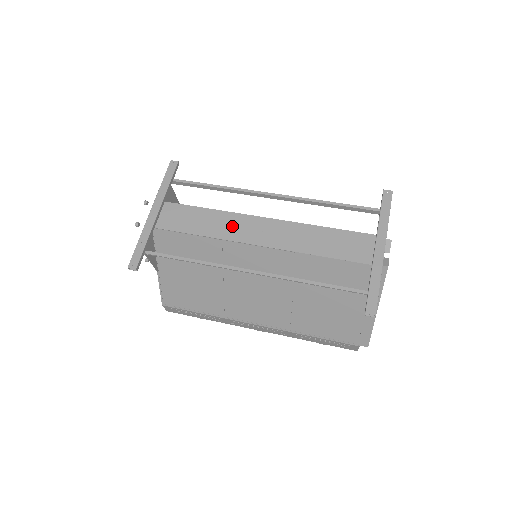
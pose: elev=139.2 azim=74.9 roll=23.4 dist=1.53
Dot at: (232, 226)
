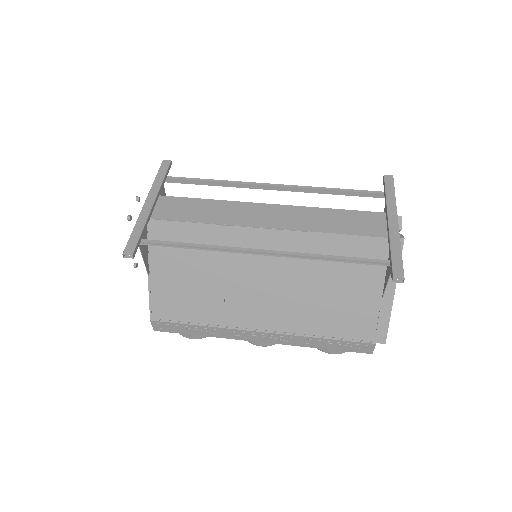
Dot at: (235, 213)
